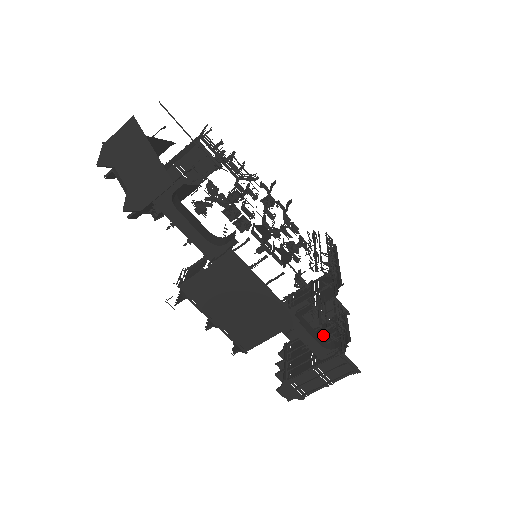
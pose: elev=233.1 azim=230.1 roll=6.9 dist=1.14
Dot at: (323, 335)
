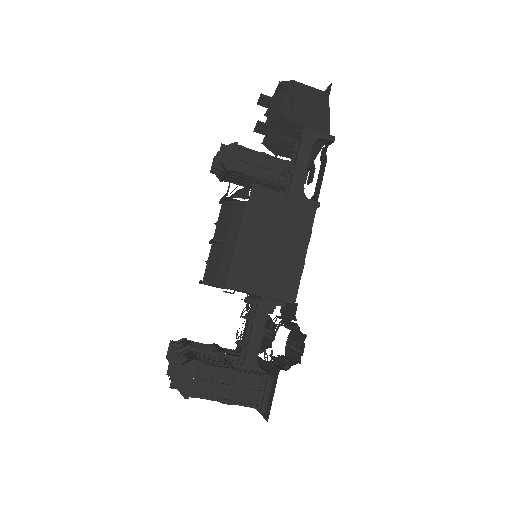
Dot at: occluded
